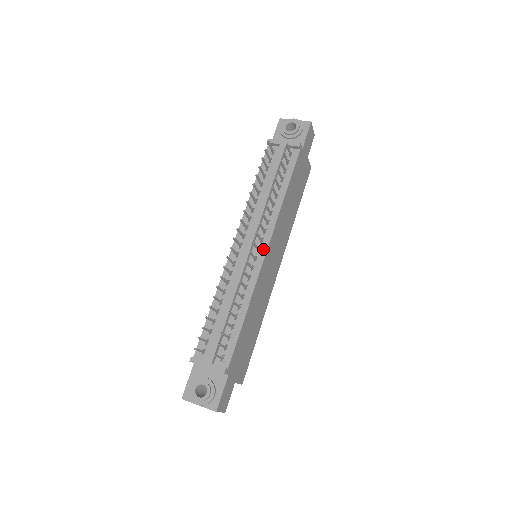
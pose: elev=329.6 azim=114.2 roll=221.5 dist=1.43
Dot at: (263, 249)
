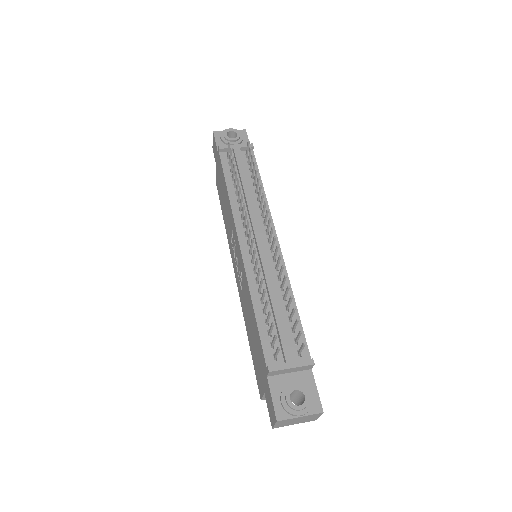
Dot at: occluded
